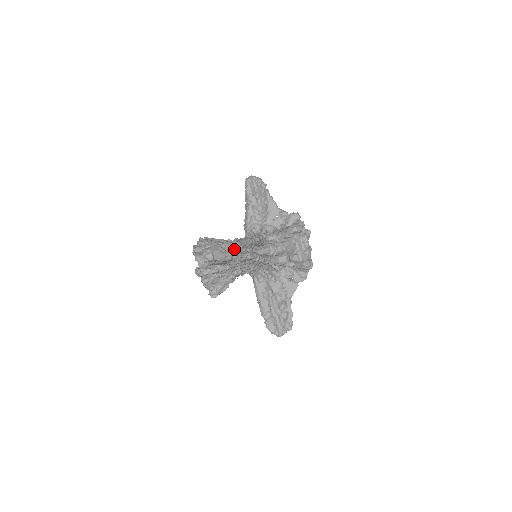
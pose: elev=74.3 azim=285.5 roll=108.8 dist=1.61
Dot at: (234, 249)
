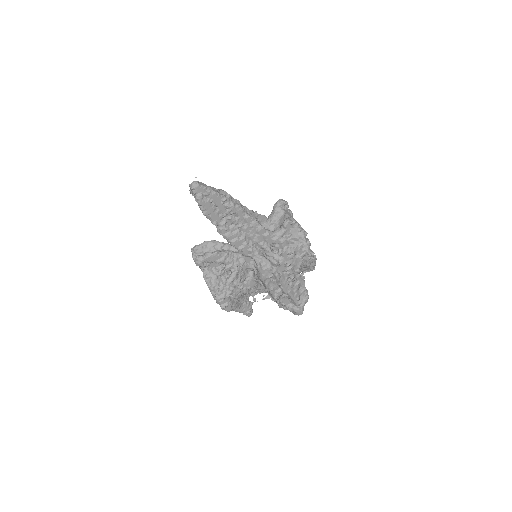
Dot at: occluded
